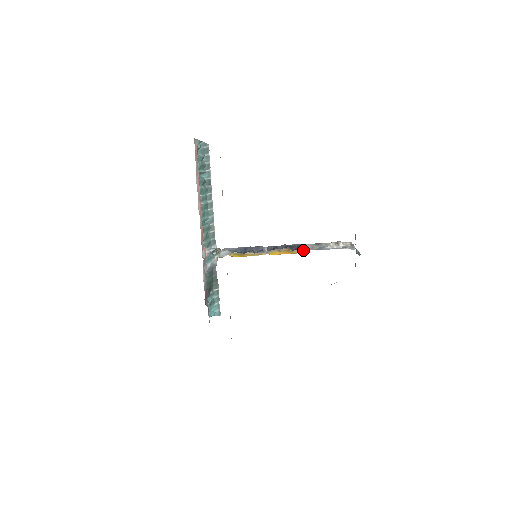
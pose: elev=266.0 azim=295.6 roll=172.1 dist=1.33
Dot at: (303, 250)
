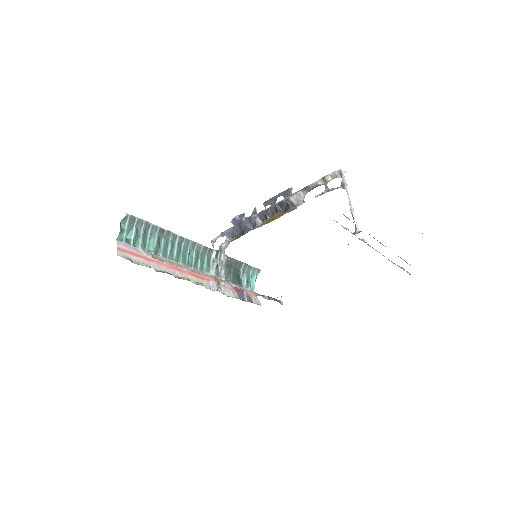
Dot at: (294, 208)
